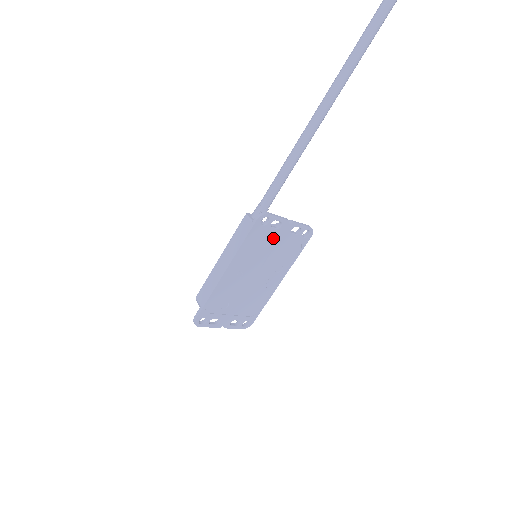
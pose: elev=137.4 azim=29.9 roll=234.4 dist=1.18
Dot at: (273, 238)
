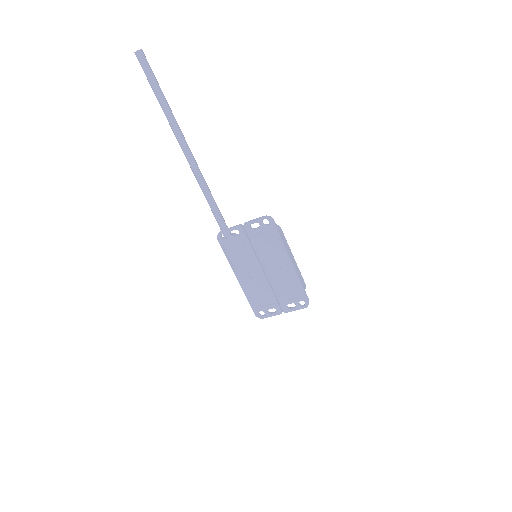
Dot at: (244, 241)
